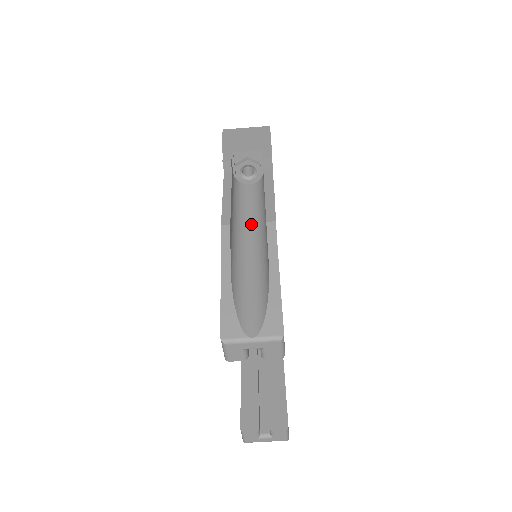
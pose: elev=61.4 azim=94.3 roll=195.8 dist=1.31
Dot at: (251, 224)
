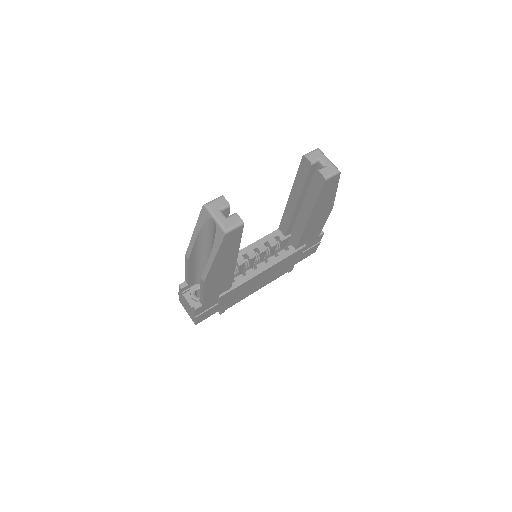
Dot at: occluded
